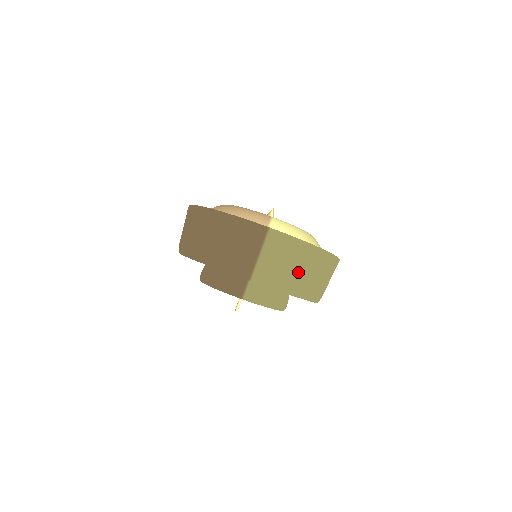
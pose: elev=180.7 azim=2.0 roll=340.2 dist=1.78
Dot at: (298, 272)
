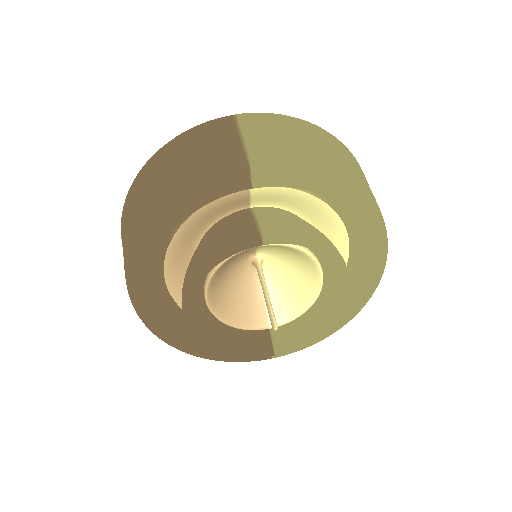
Dot at: (316, 147)
